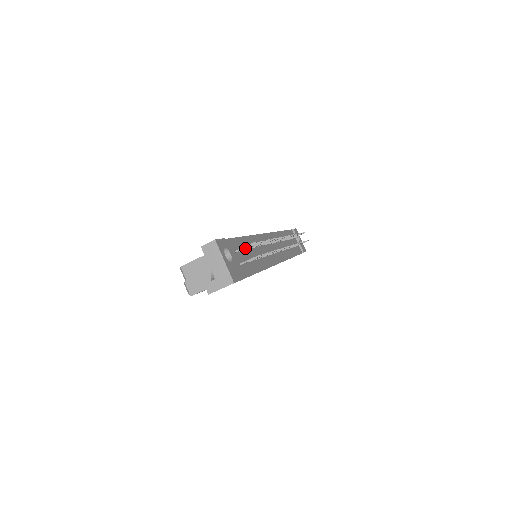
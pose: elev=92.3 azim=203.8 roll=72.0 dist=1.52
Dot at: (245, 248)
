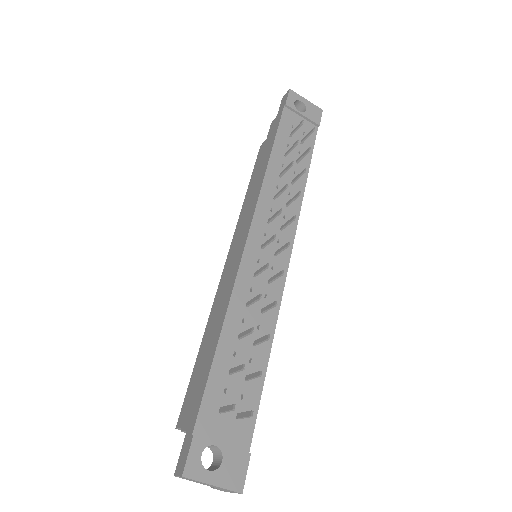
Dot at: (230, 374)
